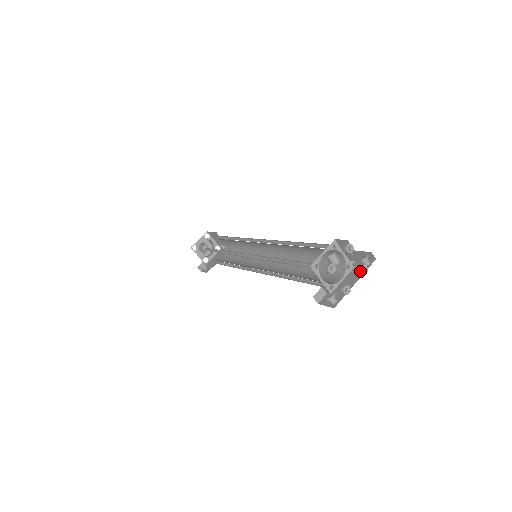
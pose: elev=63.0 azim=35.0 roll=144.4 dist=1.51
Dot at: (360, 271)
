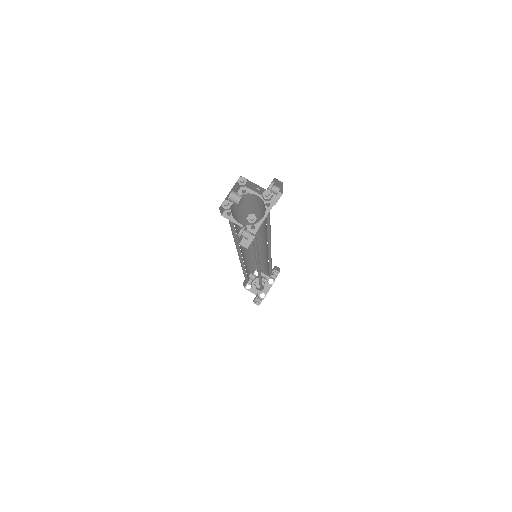
Dot at: (263, 198)
